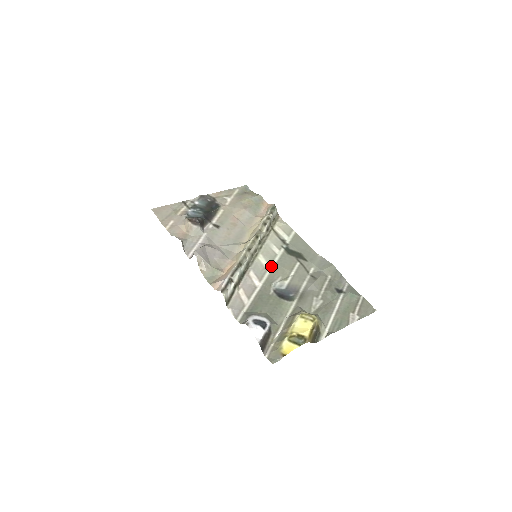
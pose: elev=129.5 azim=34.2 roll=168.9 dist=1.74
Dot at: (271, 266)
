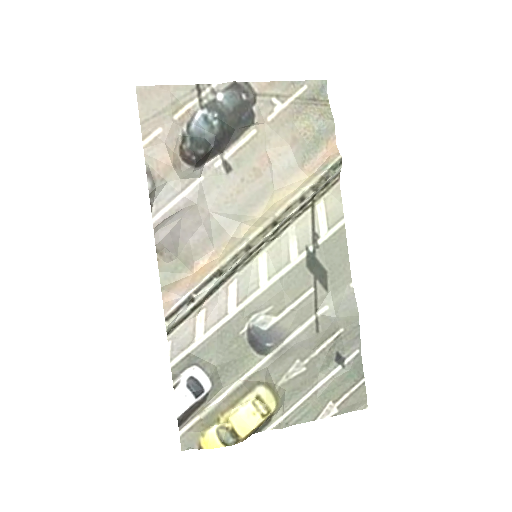
Dot at: (269, 282)
